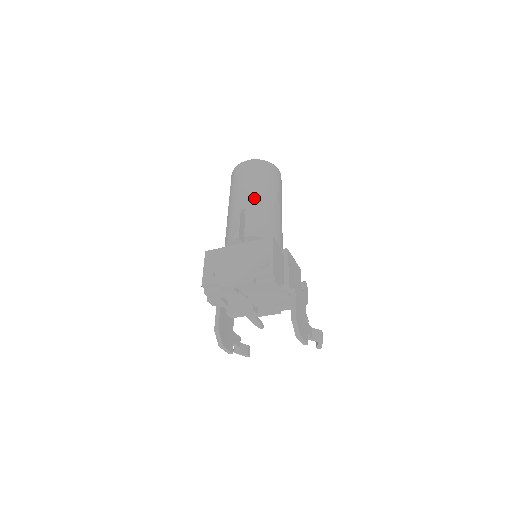
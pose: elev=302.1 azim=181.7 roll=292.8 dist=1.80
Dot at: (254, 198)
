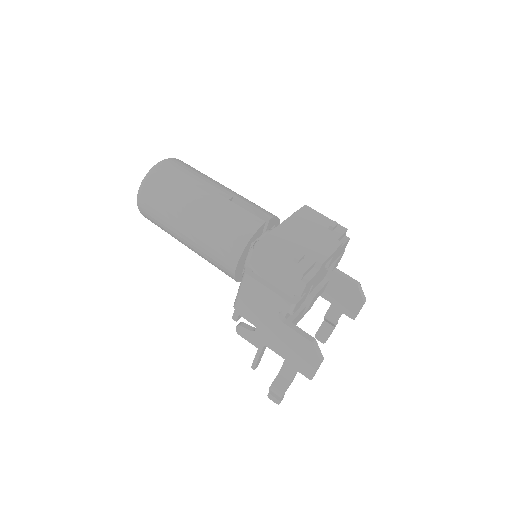
Dot at: (226, 188)
